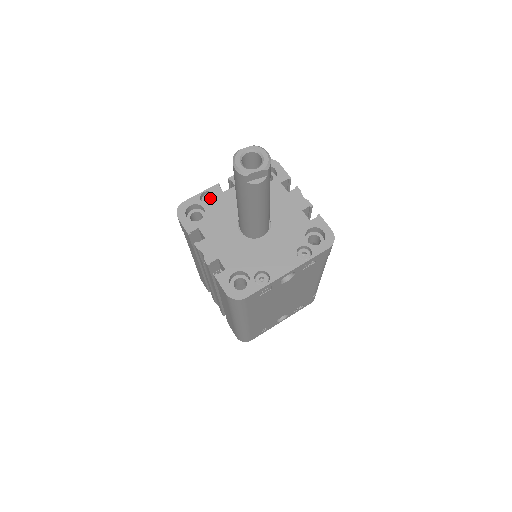
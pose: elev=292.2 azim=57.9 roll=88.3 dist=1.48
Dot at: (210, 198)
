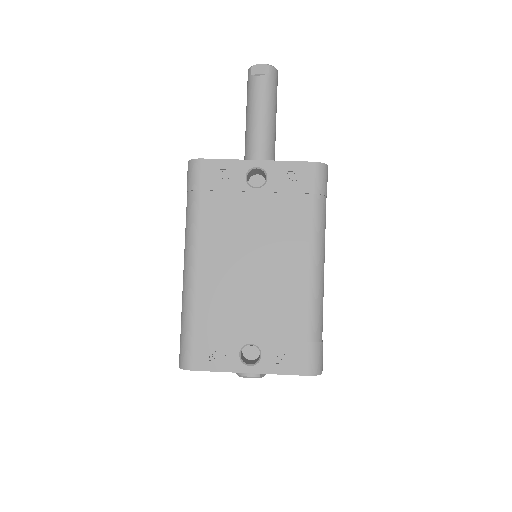
Dot at: occluded
